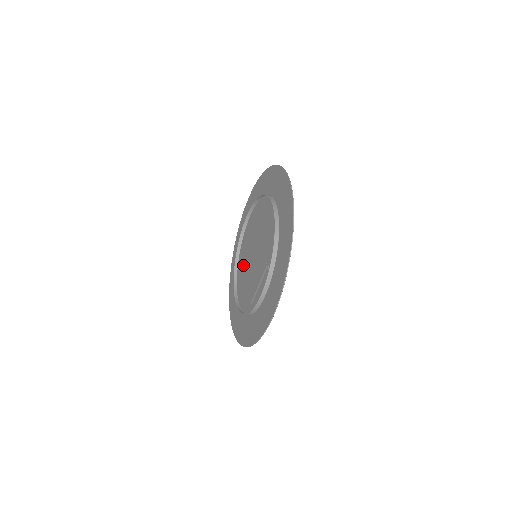
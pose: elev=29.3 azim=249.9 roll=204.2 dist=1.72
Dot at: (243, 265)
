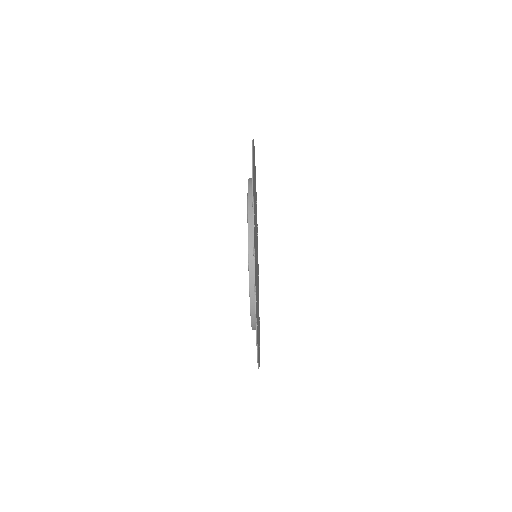
Dot at: occluded
